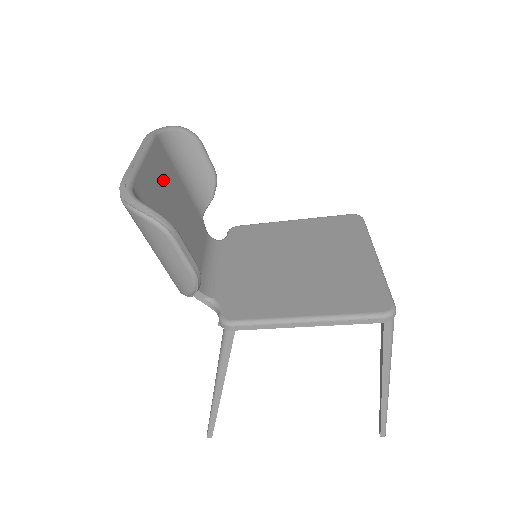
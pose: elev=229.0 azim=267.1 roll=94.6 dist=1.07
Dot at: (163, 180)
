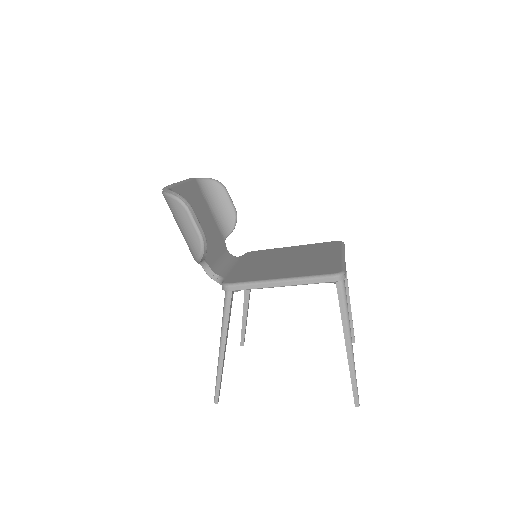
Dot at: (195, 201)
